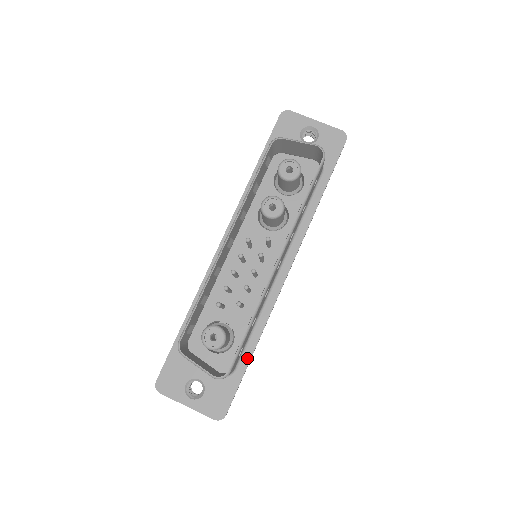
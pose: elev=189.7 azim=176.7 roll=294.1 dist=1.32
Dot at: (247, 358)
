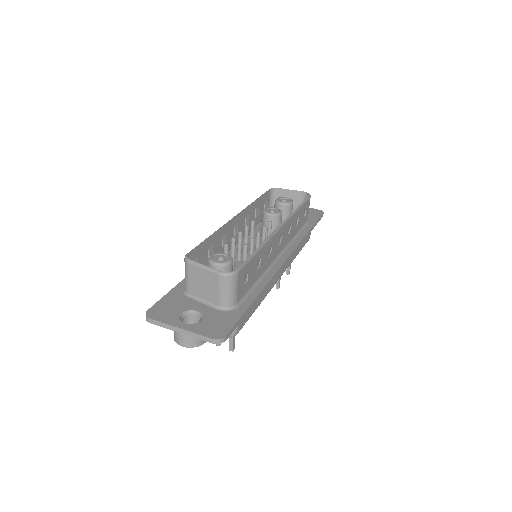
Dot at: (250, 300)
